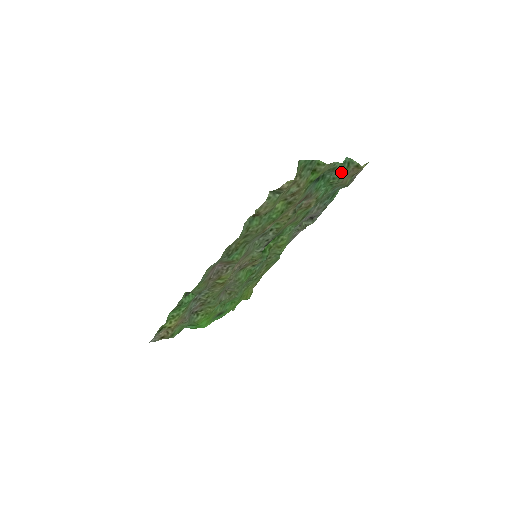
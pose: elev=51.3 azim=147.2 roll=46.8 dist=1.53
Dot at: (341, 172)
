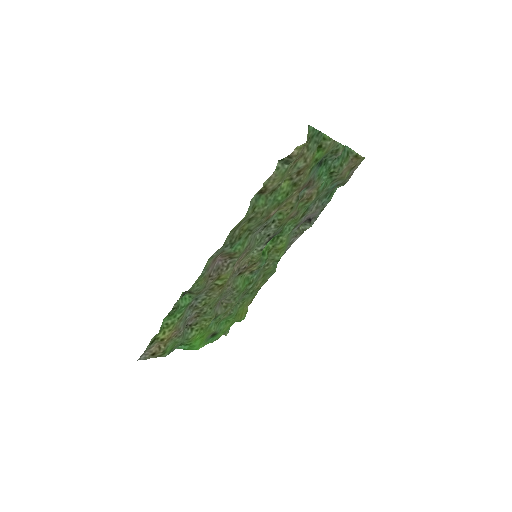
Dot at: (341, 161)
